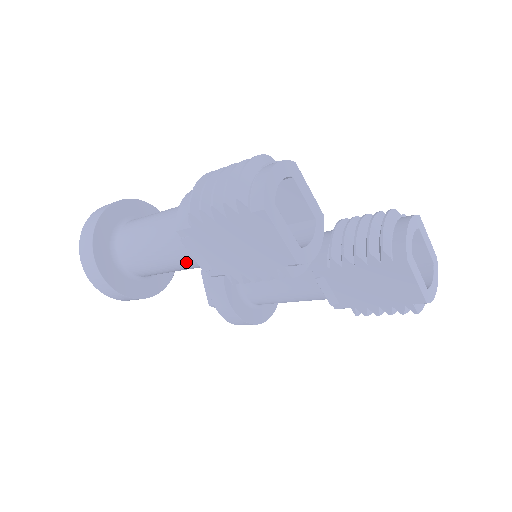
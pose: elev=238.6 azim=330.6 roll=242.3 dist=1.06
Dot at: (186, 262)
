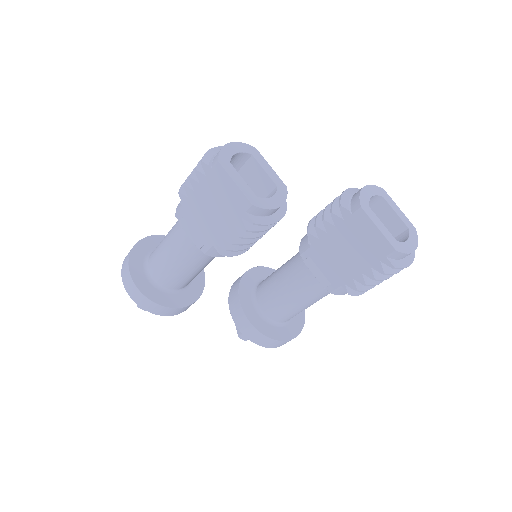
Dot at: (188, 249)
